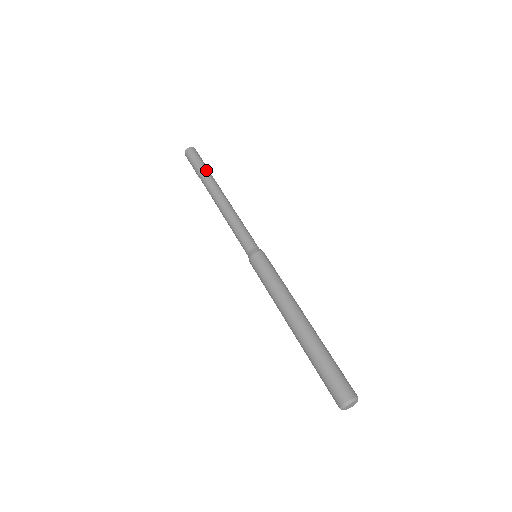
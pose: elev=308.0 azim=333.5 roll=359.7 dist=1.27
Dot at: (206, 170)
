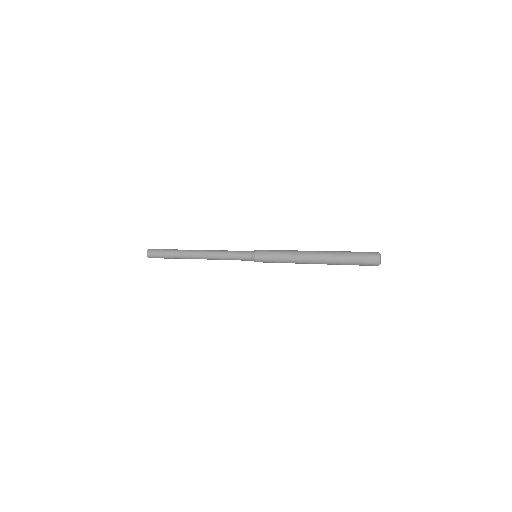
Dot at: (176, 249)
